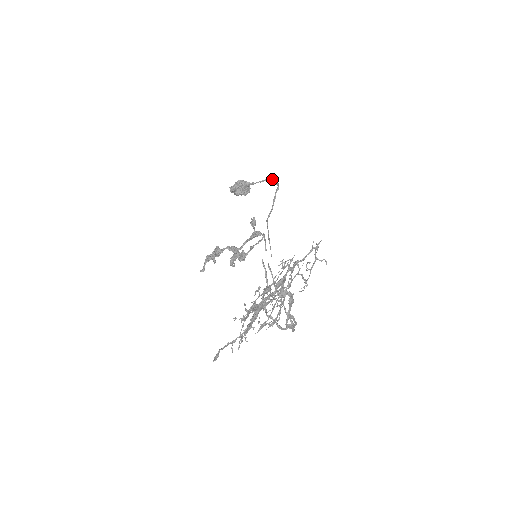
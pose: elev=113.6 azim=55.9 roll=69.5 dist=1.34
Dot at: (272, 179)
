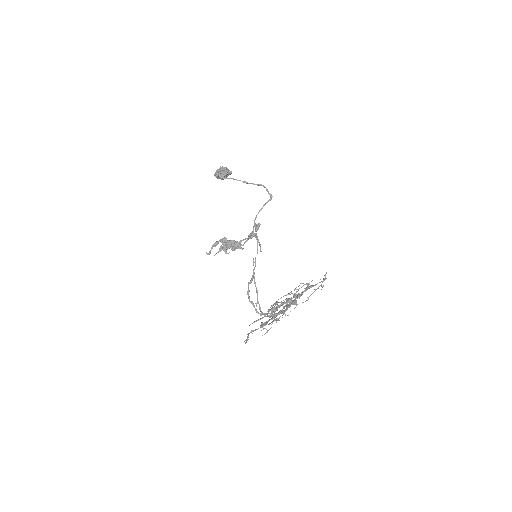
Dot at: (265, 187)
